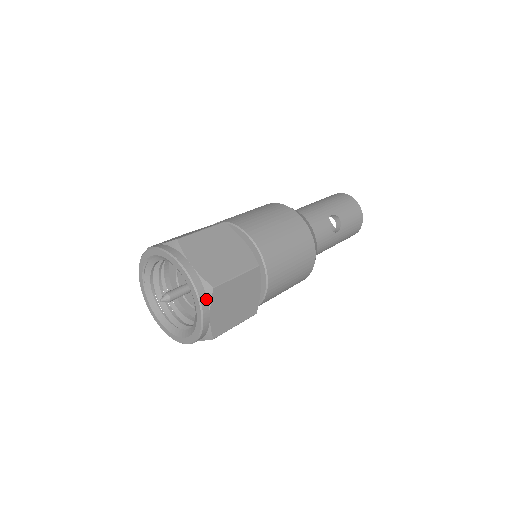
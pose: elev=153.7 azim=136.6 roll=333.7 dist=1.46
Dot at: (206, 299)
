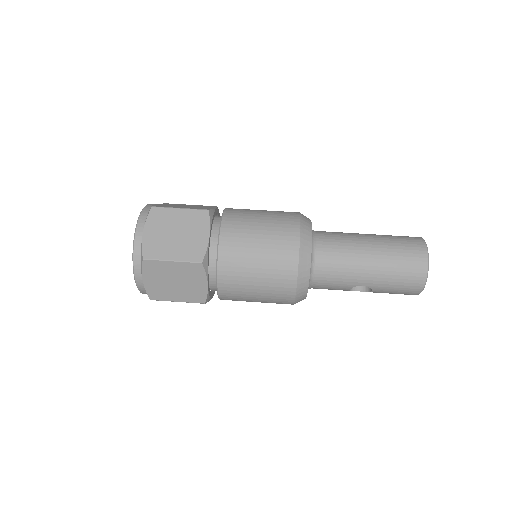
Dot at: occluded
